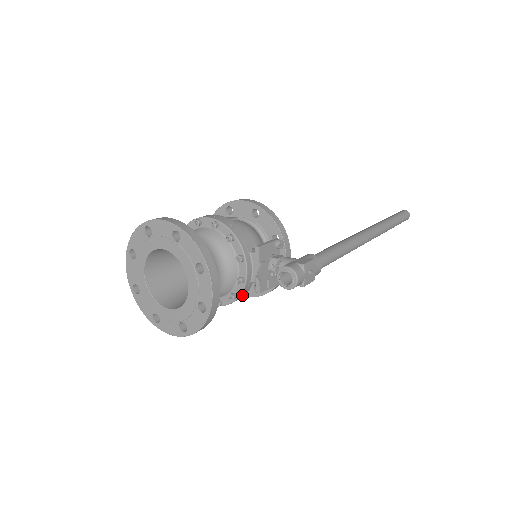
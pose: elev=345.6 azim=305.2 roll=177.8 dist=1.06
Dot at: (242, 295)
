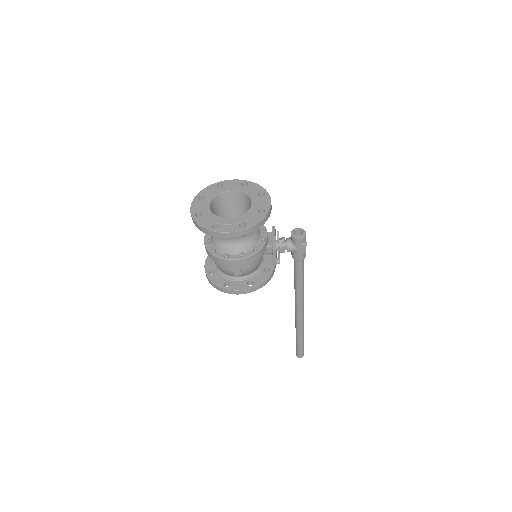
Dot at: (260, 253)
